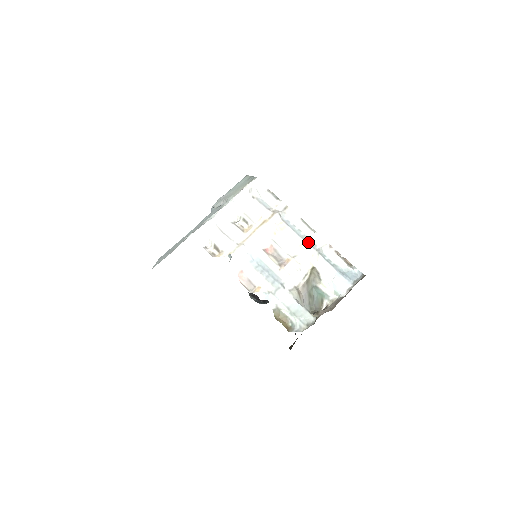
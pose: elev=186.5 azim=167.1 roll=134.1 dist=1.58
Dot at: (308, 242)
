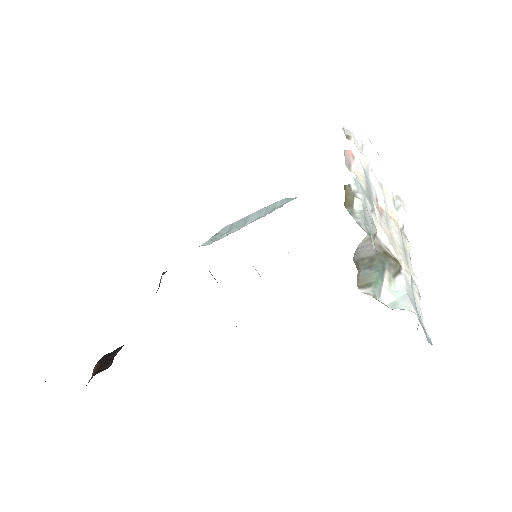
Dot at: occluded
